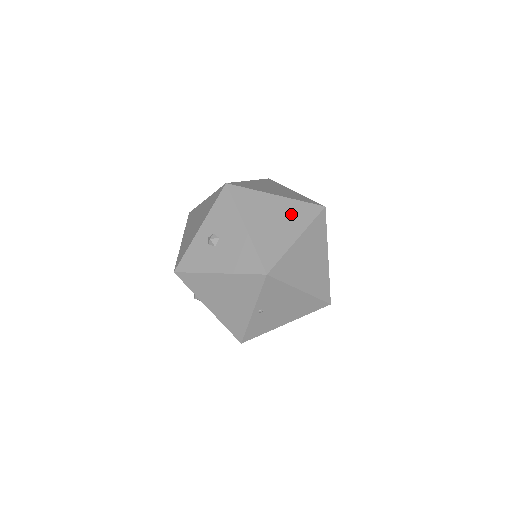
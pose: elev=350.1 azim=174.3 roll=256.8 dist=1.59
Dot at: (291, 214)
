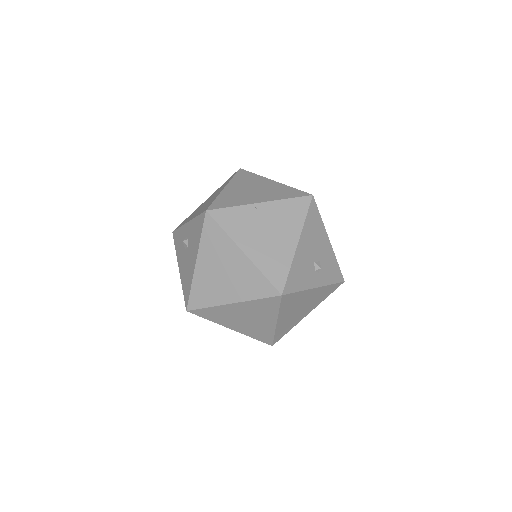
Dot at: (243, 279)
